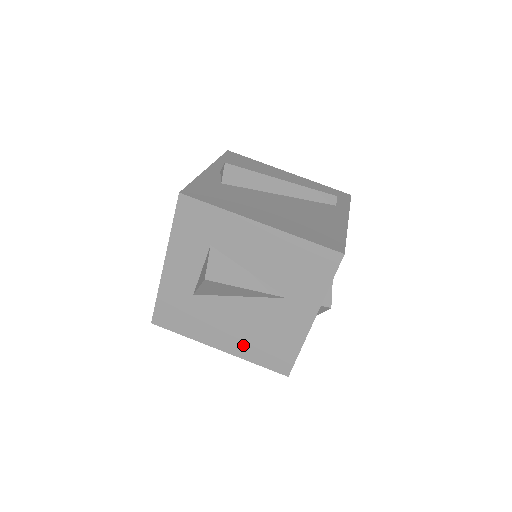
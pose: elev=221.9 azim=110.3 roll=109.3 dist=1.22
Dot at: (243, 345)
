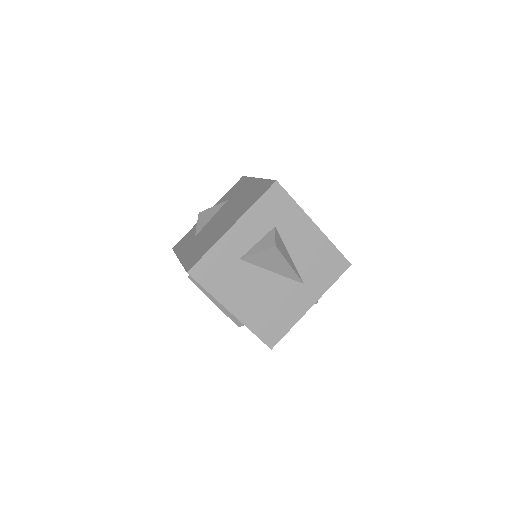
Dot at: (253, 313)
